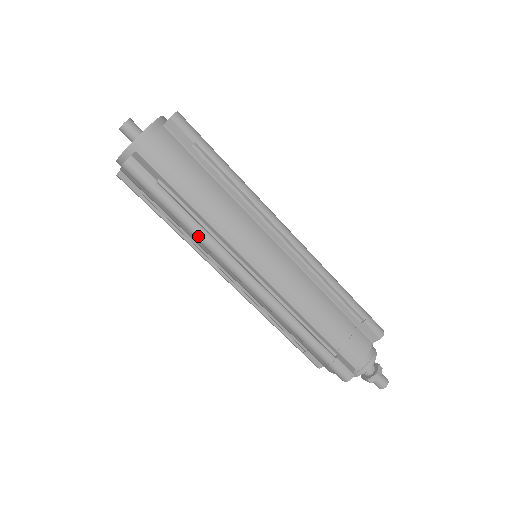
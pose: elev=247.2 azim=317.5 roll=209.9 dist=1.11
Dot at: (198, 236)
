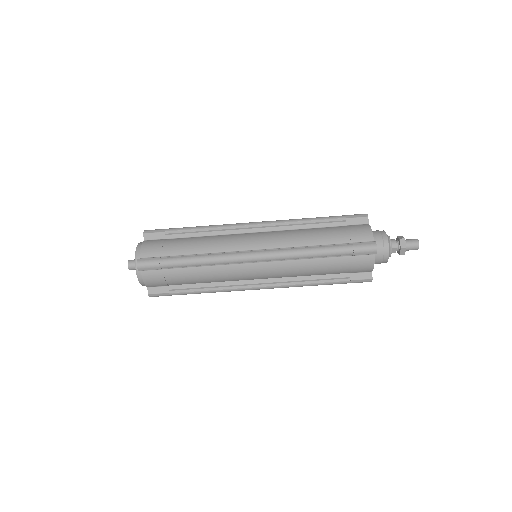
Dot at: (205, 260)
